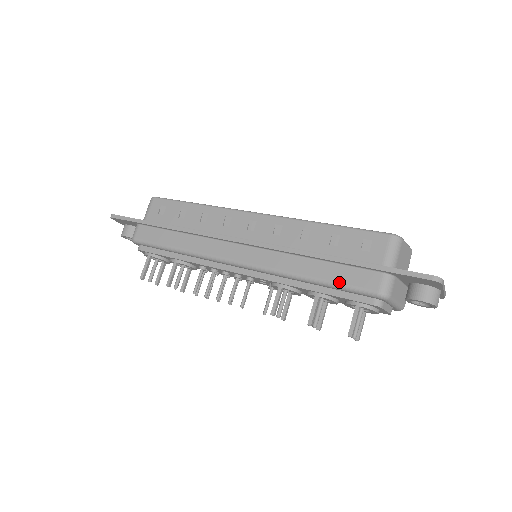
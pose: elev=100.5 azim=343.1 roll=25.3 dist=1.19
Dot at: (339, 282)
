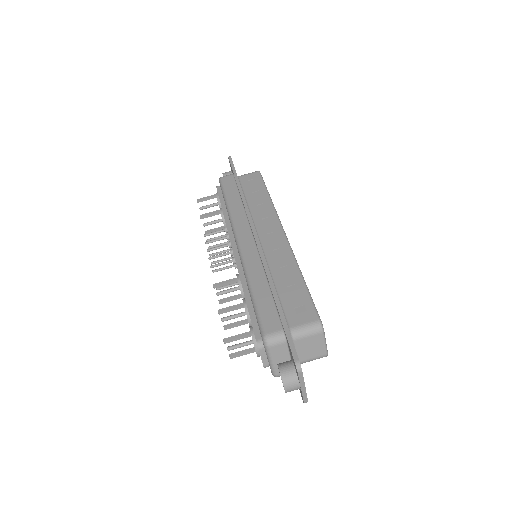
Dot at: (259, 306)
